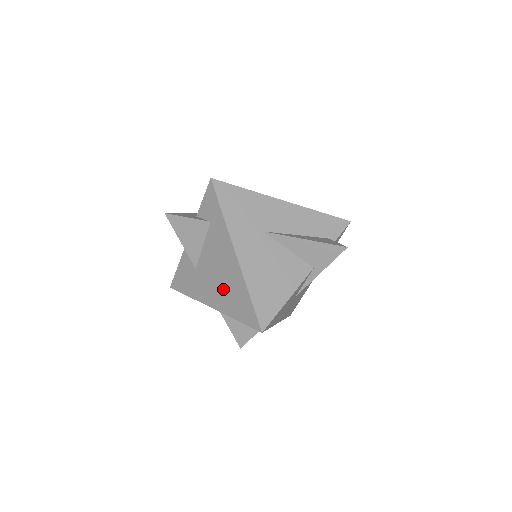
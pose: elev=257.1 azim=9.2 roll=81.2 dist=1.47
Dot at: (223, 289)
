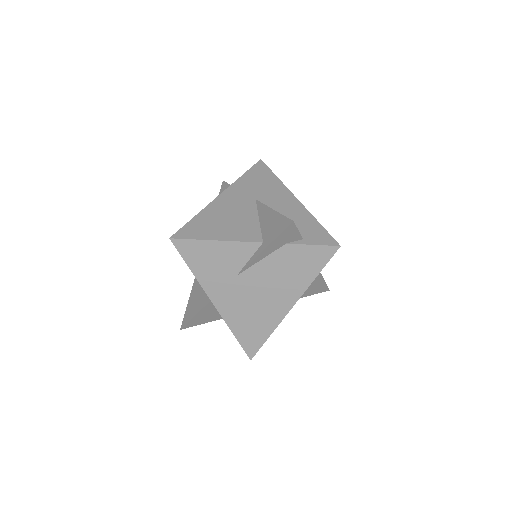
Dot at: occluded
